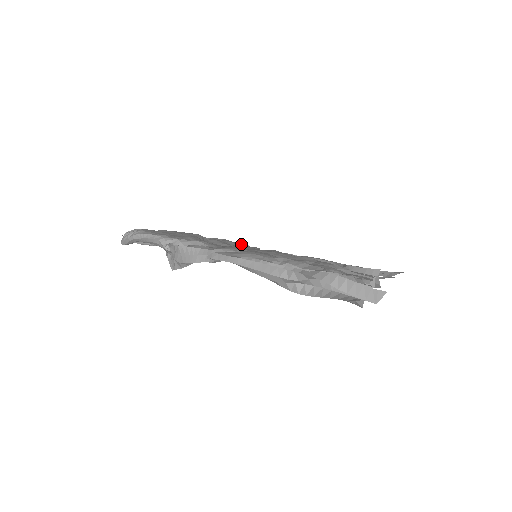
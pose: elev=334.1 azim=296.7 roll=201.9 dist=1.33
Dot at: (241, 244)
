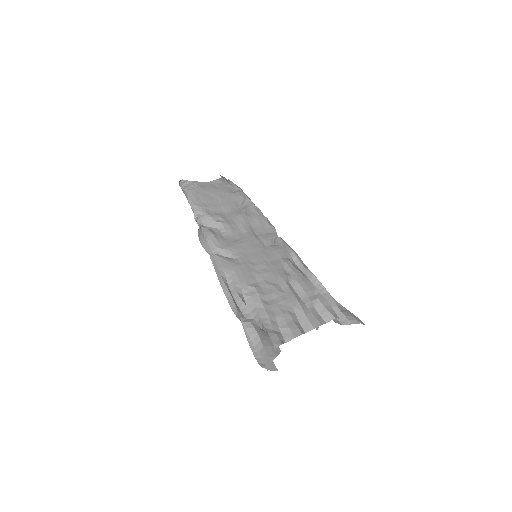
Dot at: (267, 223)
